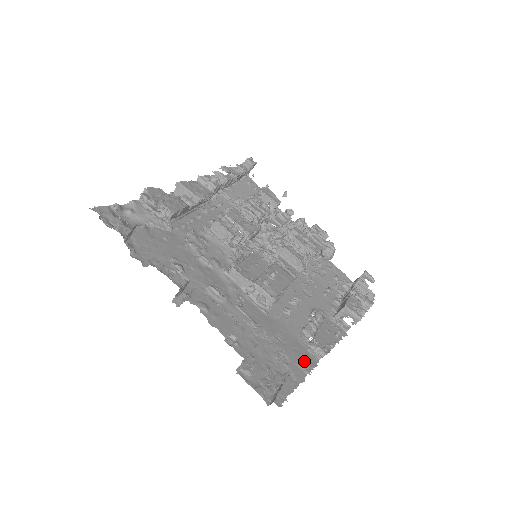
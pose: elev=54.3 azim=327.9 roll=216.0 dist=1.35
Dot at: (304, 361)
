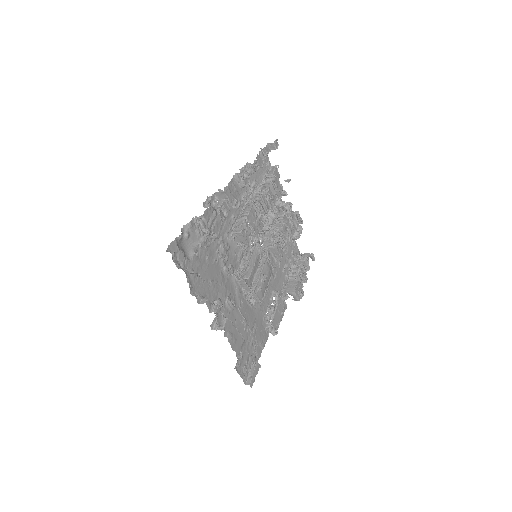
Dot at: (263, 339)
